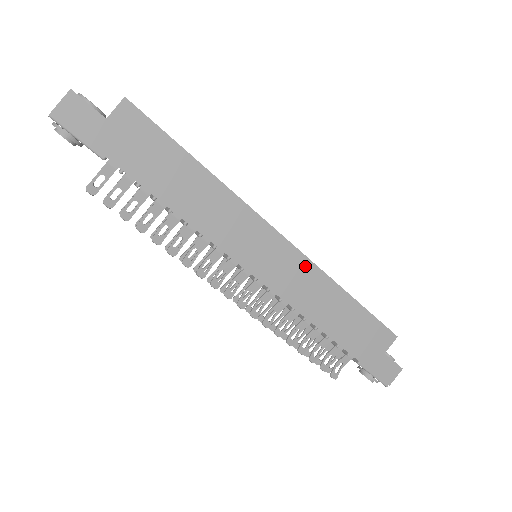
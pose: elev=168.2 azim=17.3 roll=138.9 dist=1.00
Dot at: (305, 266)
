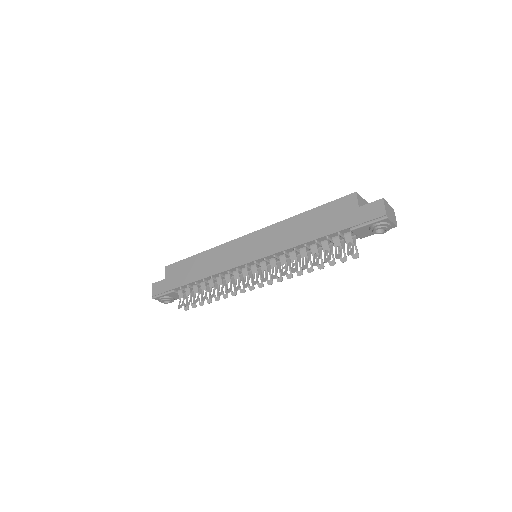
Dot at: (269, 231)
